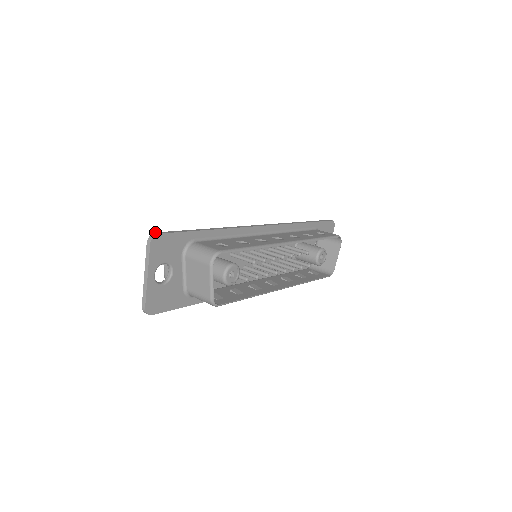
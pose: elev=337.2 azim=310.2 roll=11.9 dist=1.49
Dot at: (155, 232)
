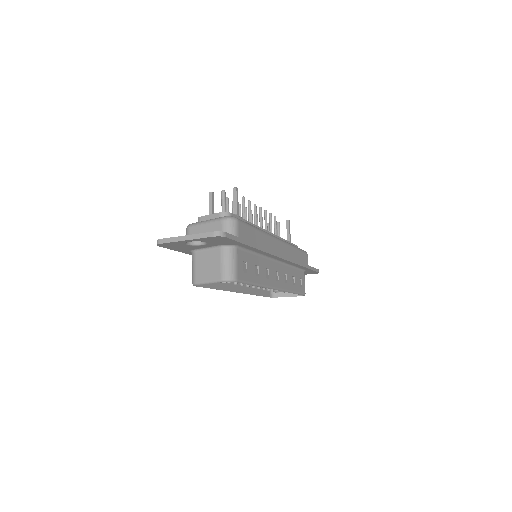
Dot at: (226, 232)
